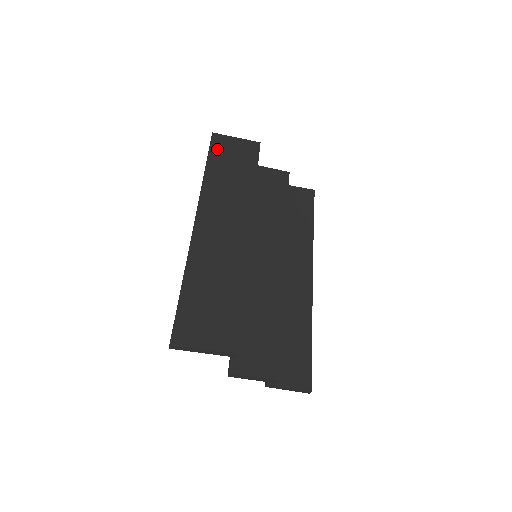
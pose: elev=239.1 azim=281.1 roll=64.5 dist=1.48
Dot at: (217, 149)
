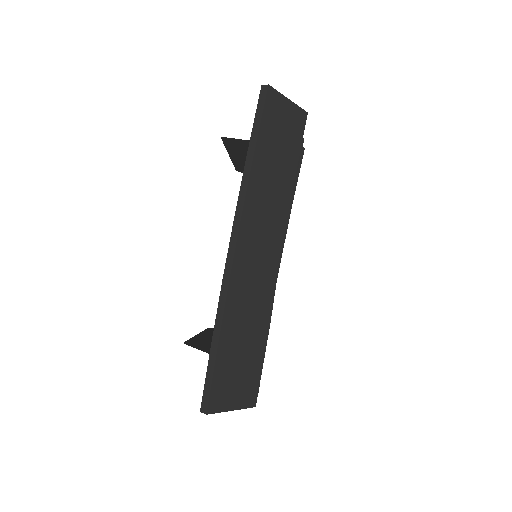
Dot at: (269, 119)
